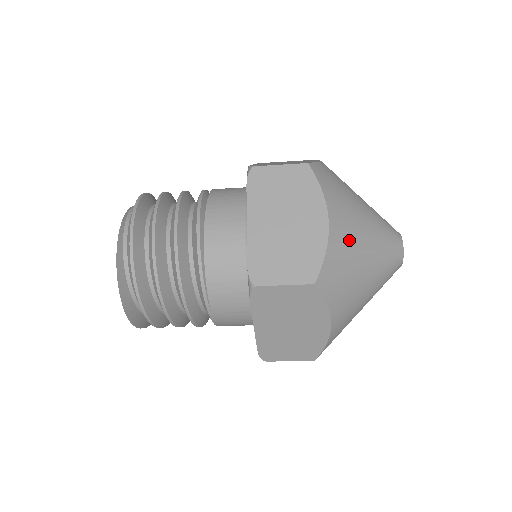
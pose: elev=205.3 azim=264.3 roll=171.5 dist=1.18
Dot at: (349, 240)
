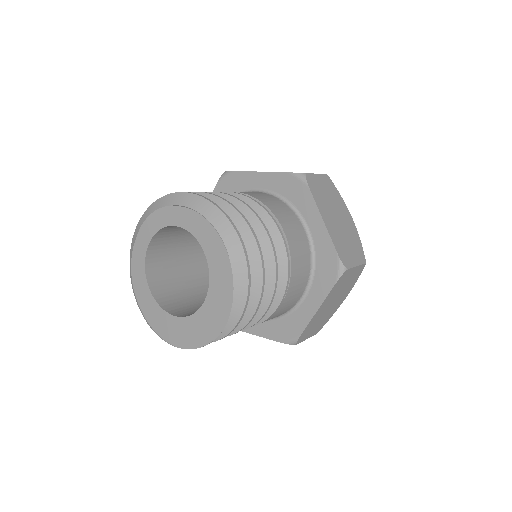
Dot at: occluded
